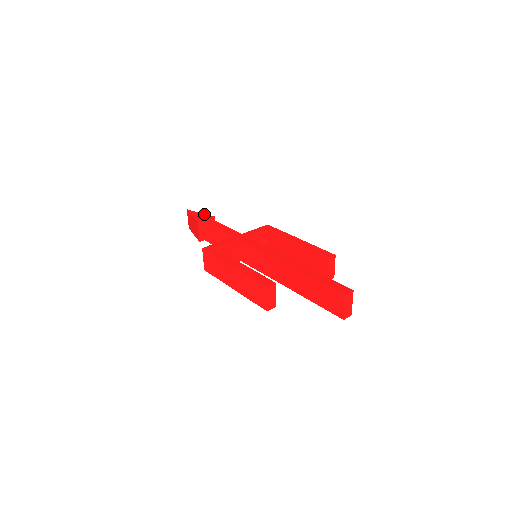
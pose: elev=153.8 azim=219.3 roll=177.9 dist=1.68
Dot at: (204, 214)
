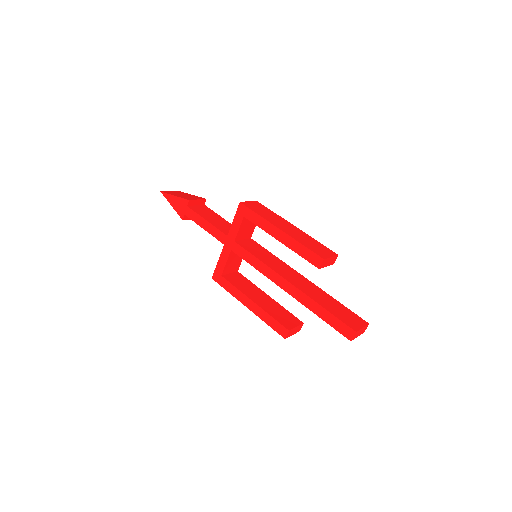
Dot at: (178, 199)
